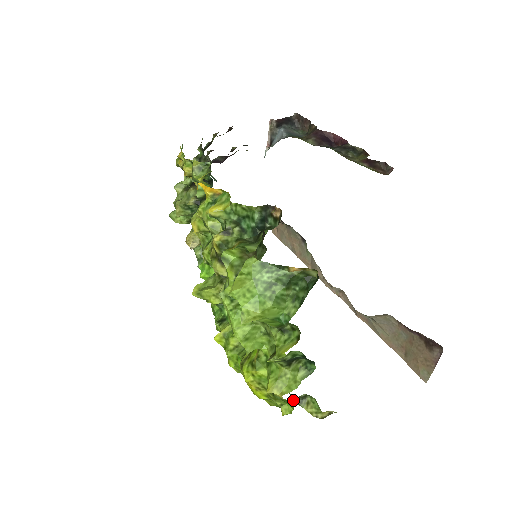
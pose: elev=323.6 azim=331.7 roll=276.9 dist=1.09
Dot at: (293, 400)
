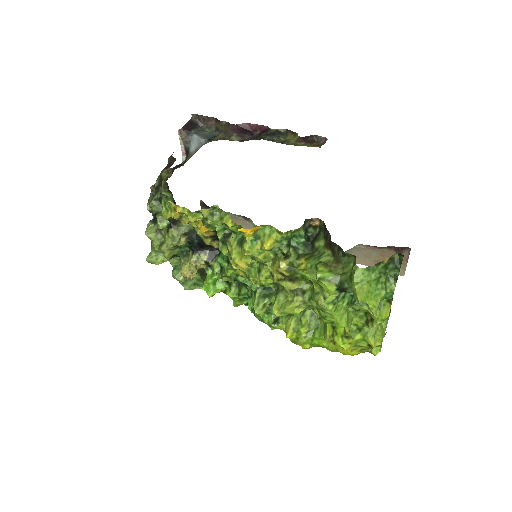
Dot at: occluded
